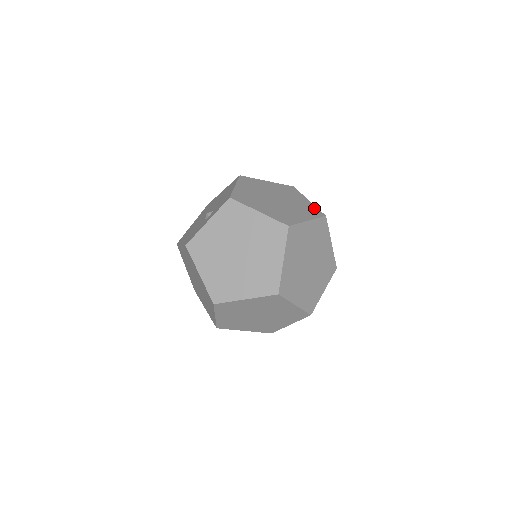
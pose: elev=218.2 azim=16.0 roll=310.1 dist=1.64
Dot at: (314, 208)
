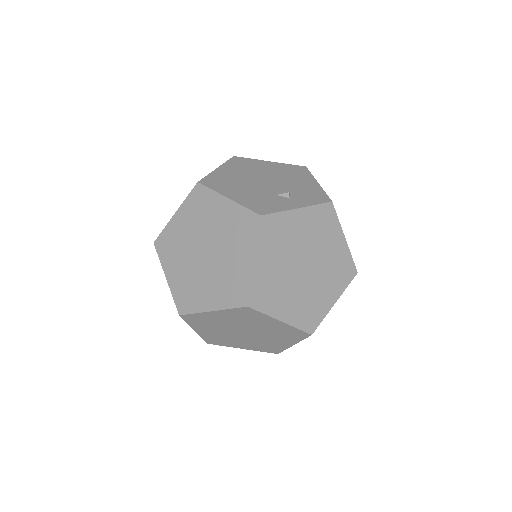
Dot at: occluded
